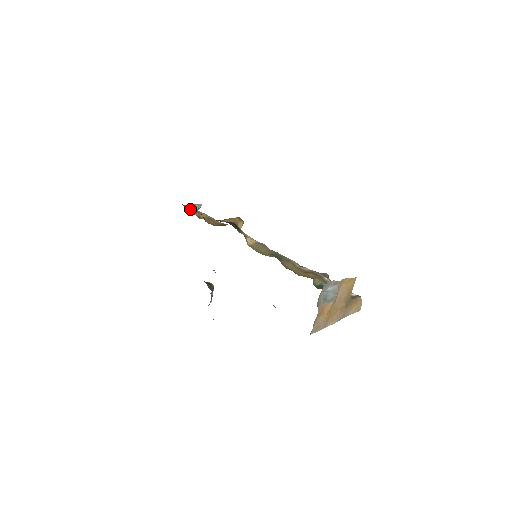
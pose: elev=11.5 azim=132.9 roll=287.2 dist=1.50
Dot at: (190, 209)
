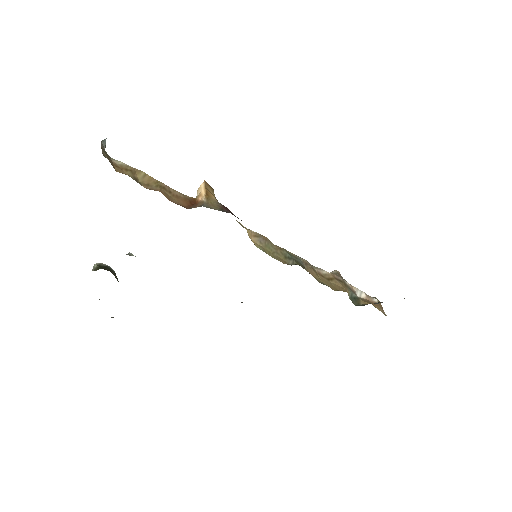
Dot at: (111, 161)
